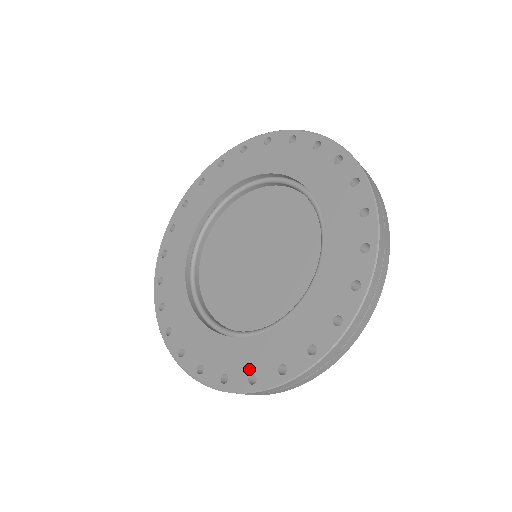
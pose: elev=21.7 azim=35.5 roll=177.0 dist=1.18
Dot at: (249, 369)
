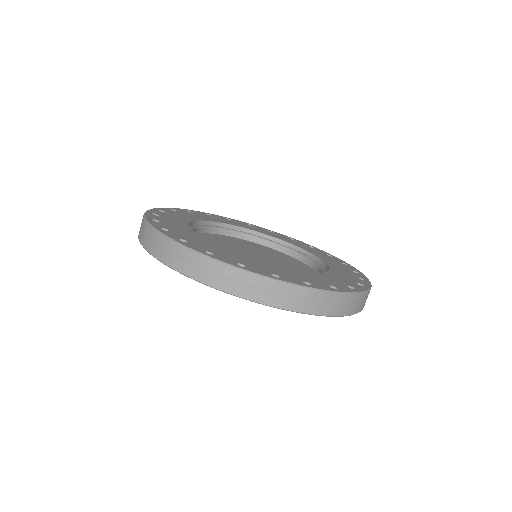
Dot at: (240, 262)
